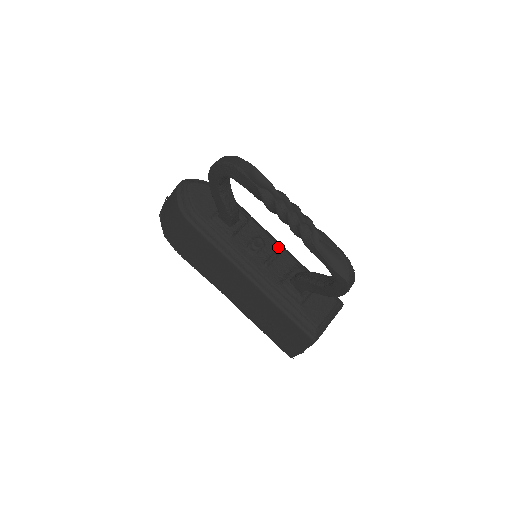
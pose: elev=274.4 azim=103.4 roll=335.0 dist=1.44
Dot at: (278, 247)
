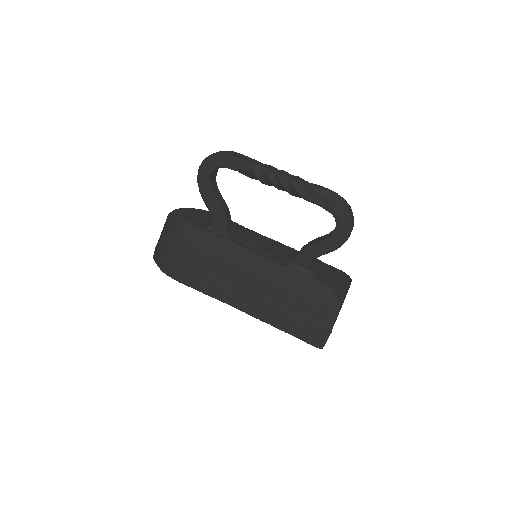
Dot at: (274, 241)
